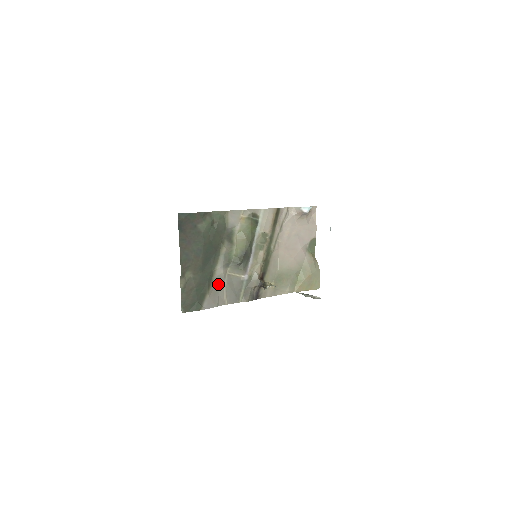
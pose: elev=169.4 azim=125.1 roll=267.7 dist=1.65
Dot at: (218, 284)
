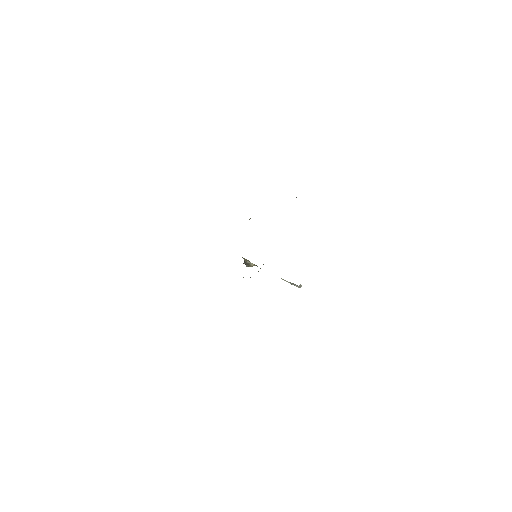
Dot at: occluded
